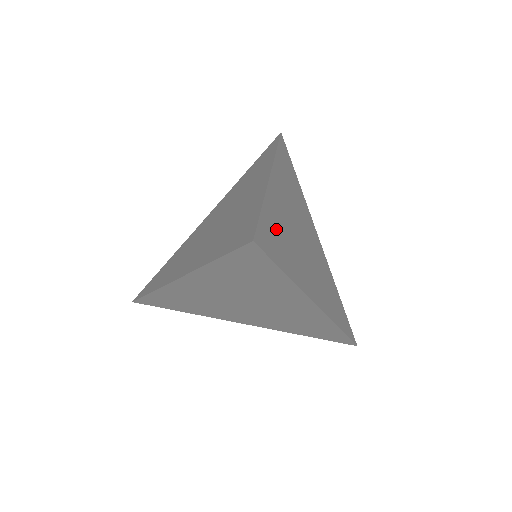
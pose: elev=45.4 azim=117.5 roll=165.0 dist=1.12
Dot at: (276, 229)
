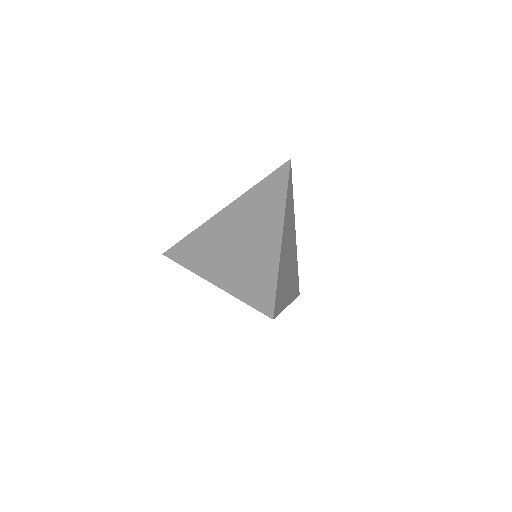
Dot at: (280, 284)
